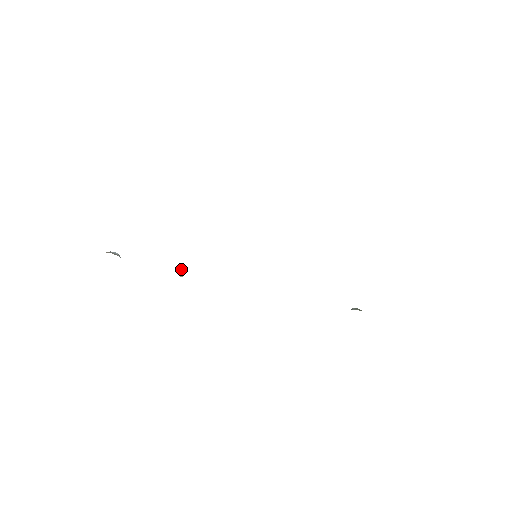
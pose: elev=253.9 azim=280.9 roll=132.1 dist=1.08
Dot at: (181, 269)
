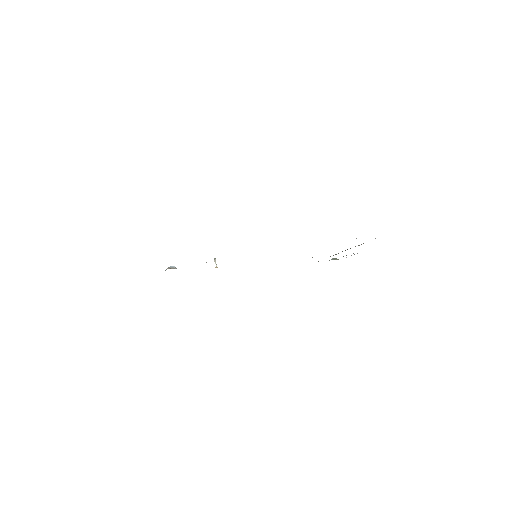
Dot at: (215, 262)
